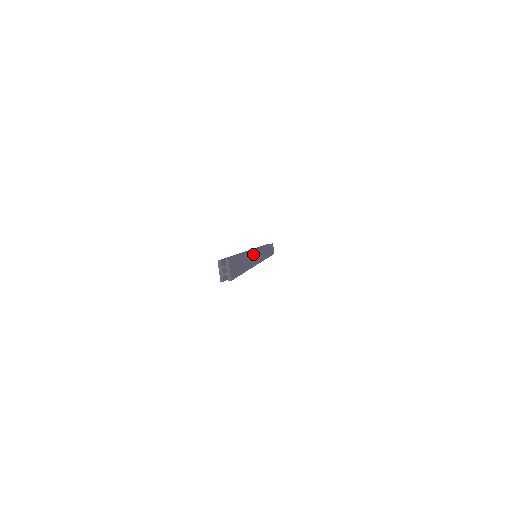
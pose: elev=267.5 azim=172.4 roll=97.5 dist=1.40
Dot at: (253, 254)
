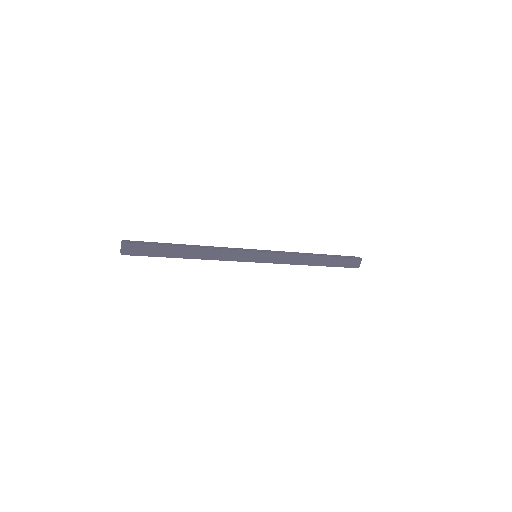
Dot at: (226, 252)
